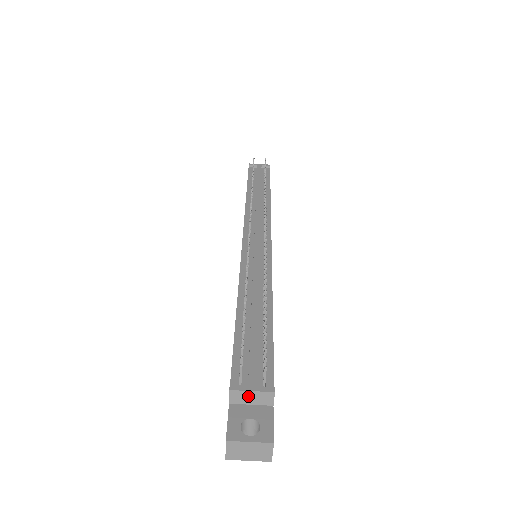
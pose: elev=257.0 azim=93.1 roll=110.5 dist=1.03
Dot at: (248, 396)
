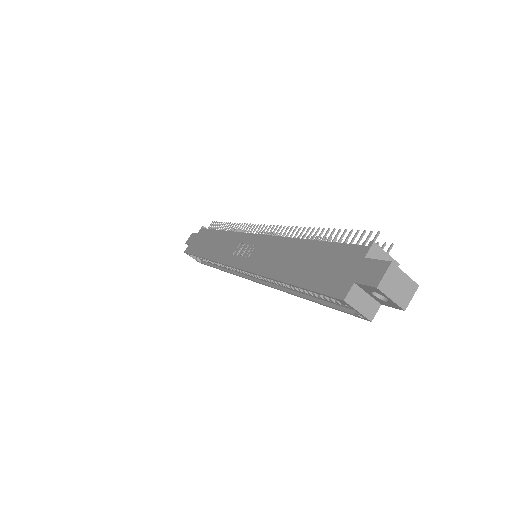
Dot at: (381, 257)
